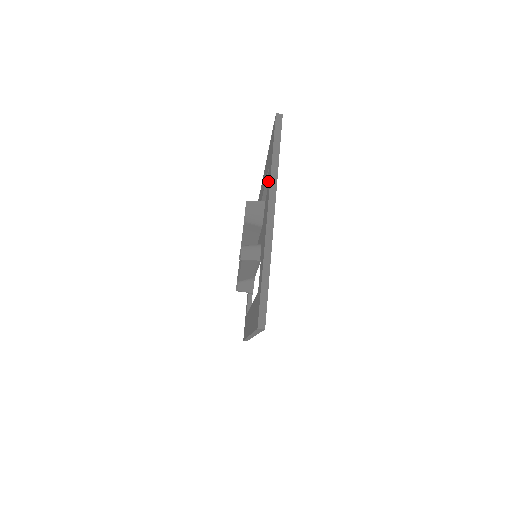
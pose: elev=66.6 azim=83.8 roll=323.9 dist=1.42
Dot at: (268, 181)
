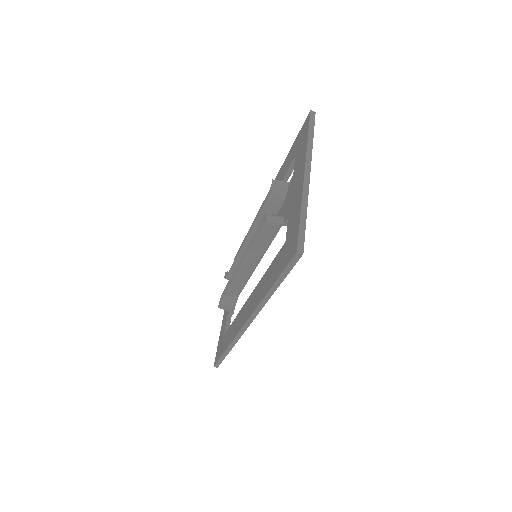
Dot at: (298, 160)
